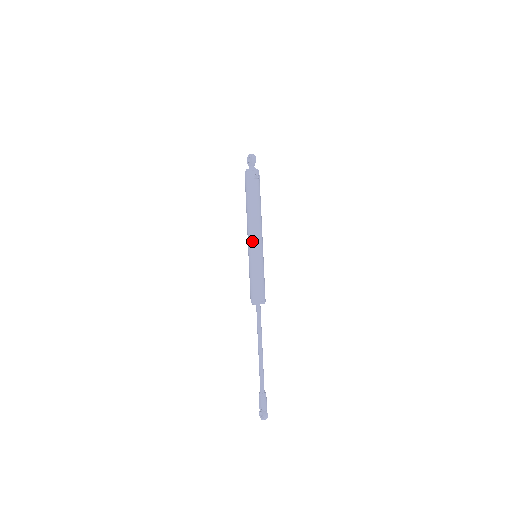
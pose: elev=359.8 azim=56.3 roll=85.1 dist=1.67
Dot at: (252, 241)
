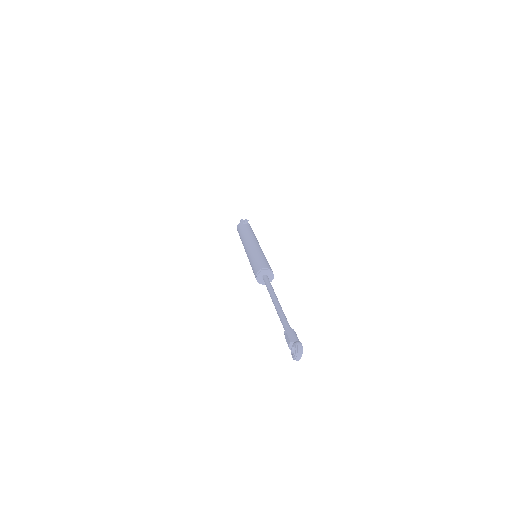
Dot at: (248, 246)
